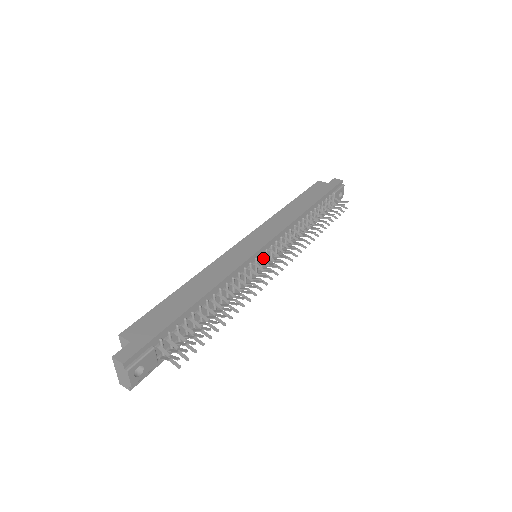
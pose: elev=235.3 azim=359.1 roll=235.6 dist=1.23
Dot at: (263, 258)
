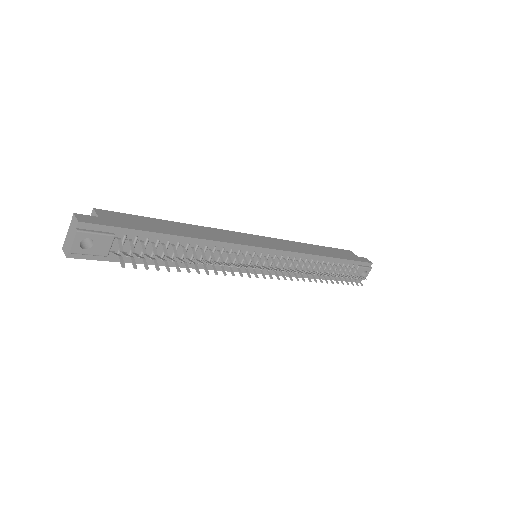
Dot at: (261, 260)
